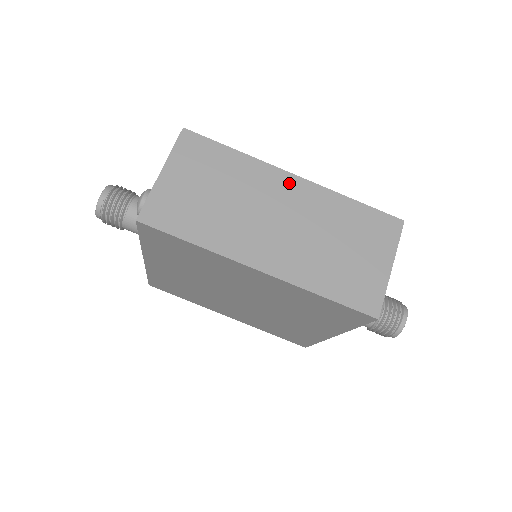
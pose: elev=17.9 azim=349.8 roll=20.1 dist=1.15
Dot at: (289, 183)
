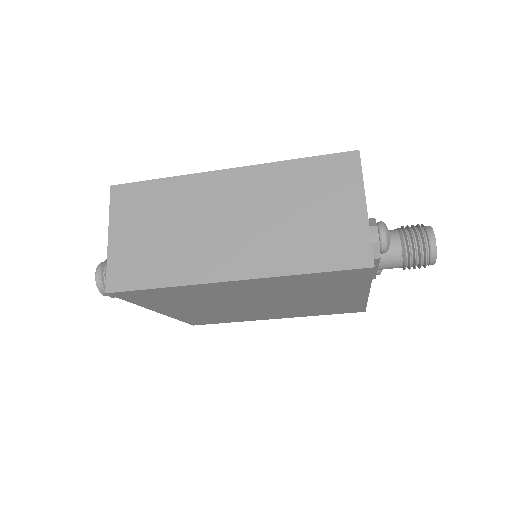
Dot at: (226, 180)
